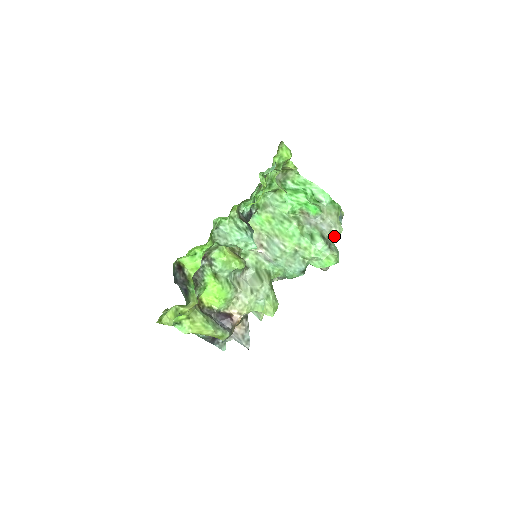
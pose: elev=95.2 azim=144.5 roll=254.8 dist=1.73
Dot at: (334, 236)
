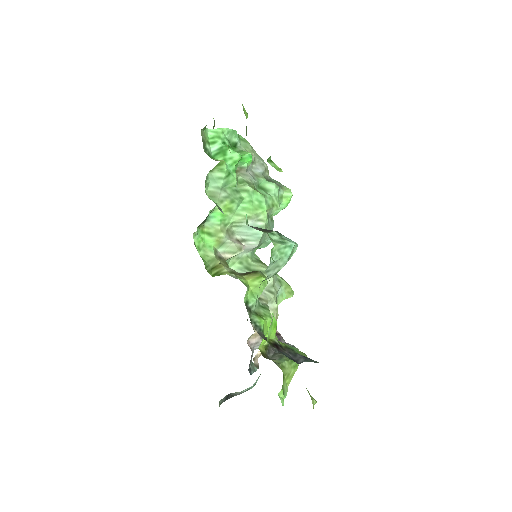
Dot at: (268, 171)
